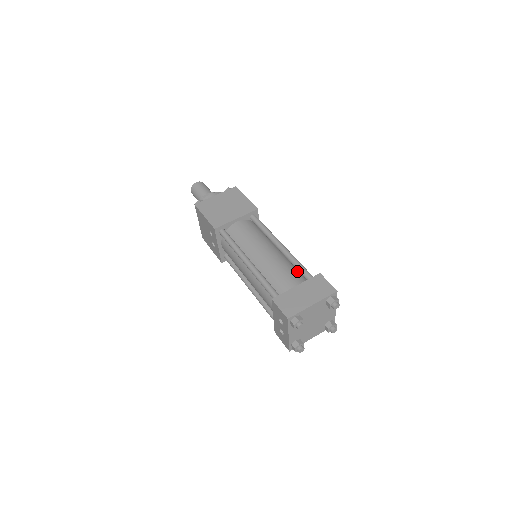
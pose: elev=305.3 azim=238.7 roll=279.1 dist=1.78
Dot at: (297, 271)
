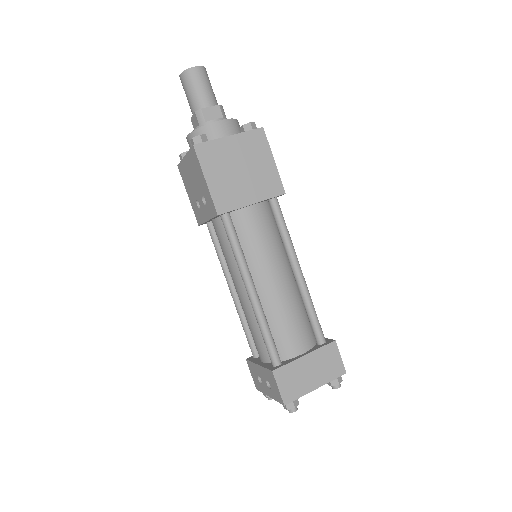
Dot at: (307, 317)
